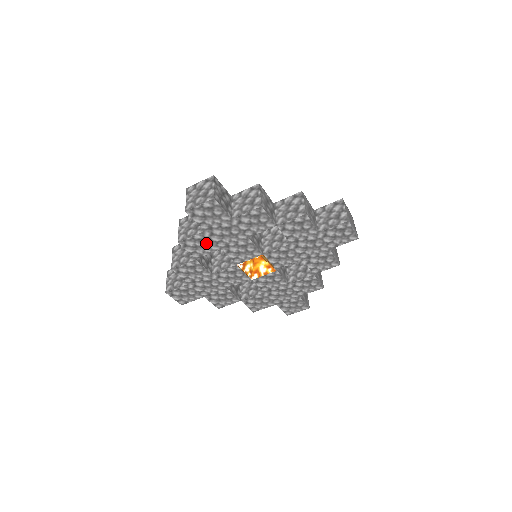
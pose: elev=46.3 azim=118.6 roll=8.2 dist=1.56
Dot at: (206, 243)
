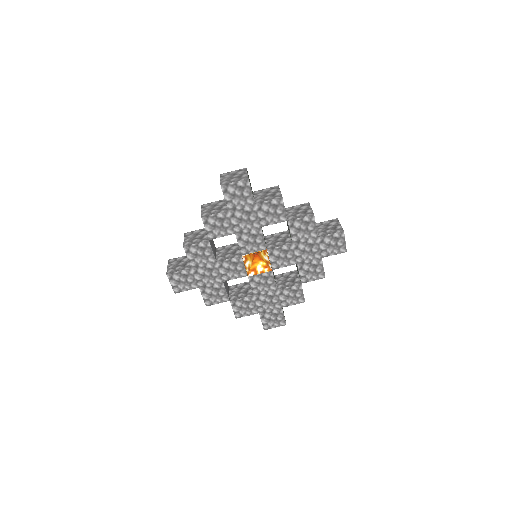
Dot at: (224, 224)
